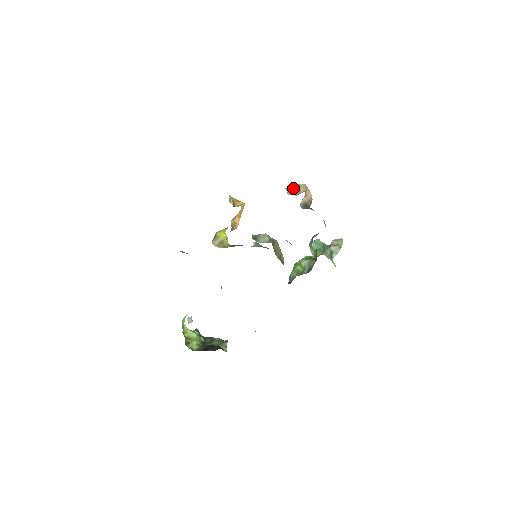
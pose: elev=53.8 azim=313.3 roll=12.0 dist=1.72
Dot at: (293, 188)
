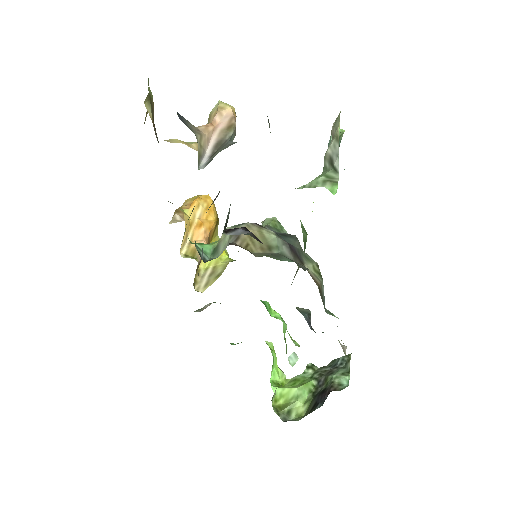
Dot at: occluded
